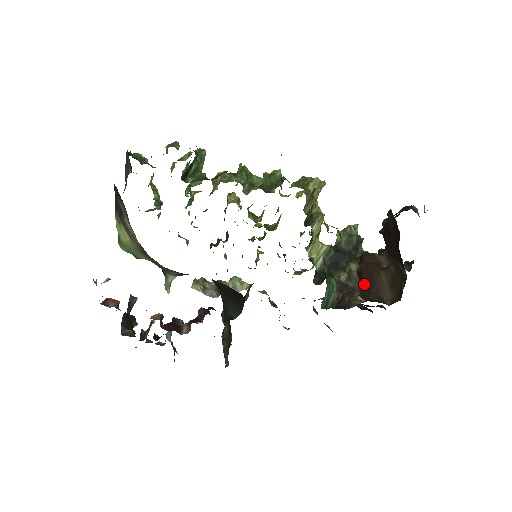
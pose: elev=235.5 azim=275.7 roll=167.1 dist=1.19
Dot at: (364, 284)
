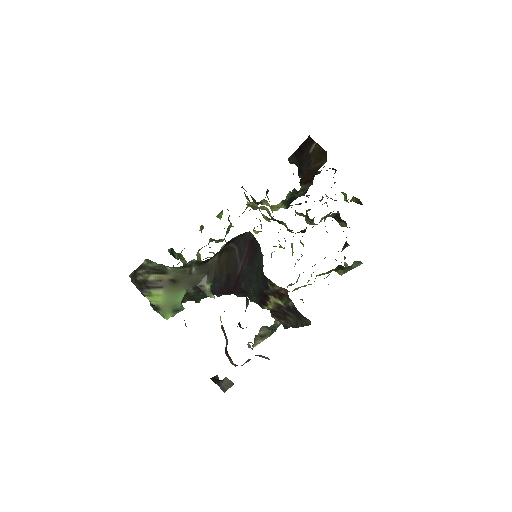
Dot at: (310, 179)
